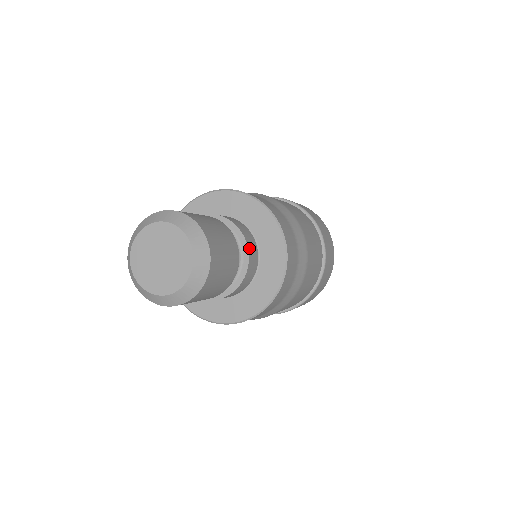
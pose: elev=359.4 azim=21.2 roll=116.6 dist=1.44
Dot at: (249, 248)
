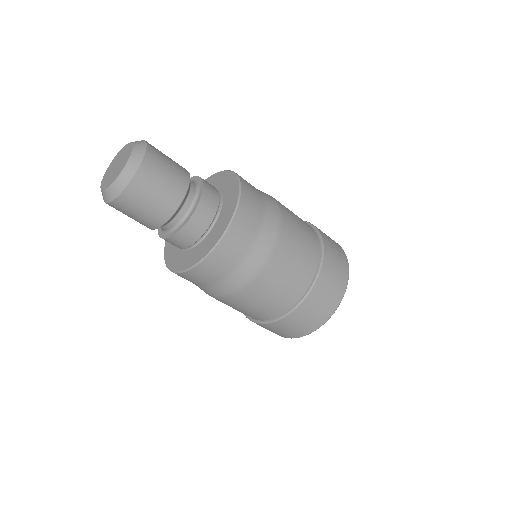
Dot at: (202, 203)
